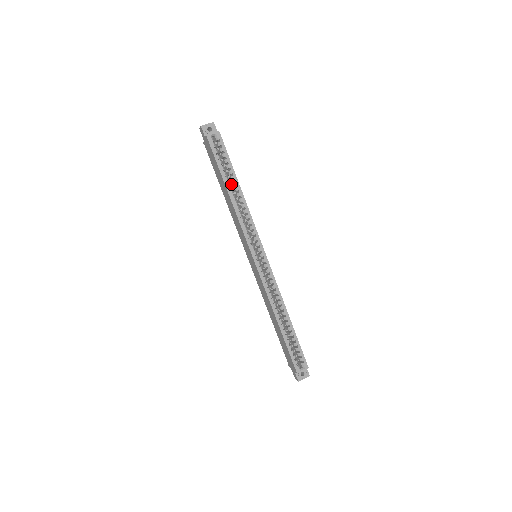
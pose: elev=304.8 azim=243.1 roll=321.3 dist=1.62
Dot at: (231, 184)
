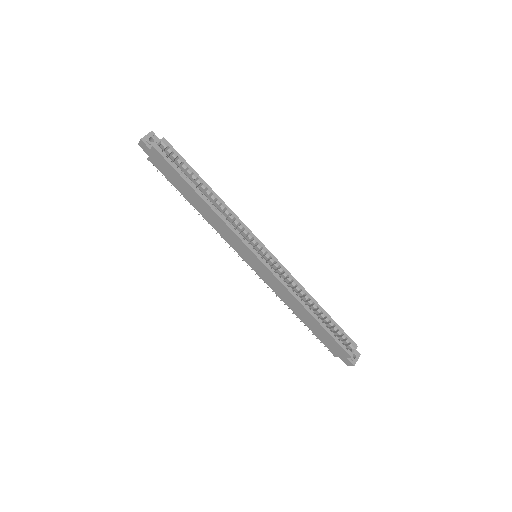
Dot at: occluded
